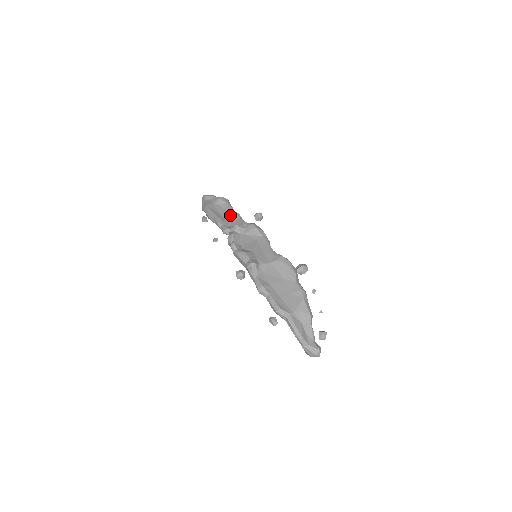
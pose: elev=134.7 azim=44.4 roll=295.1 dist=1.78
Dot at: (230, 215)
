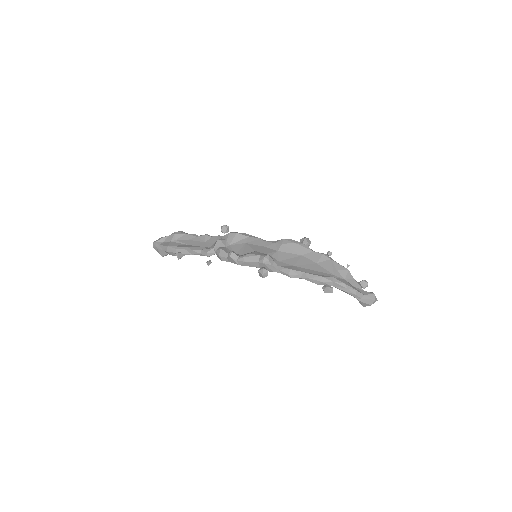
Dot at: (199, 240)
